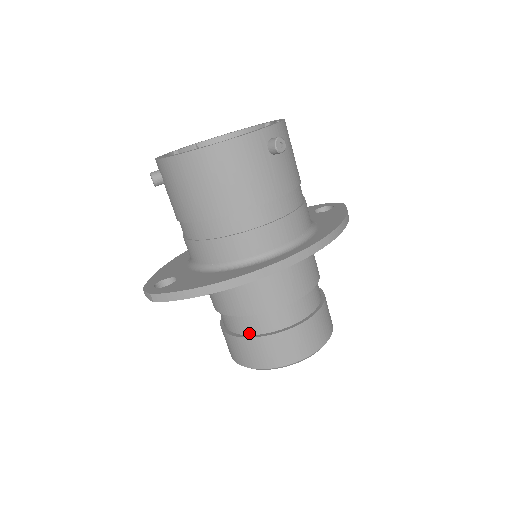
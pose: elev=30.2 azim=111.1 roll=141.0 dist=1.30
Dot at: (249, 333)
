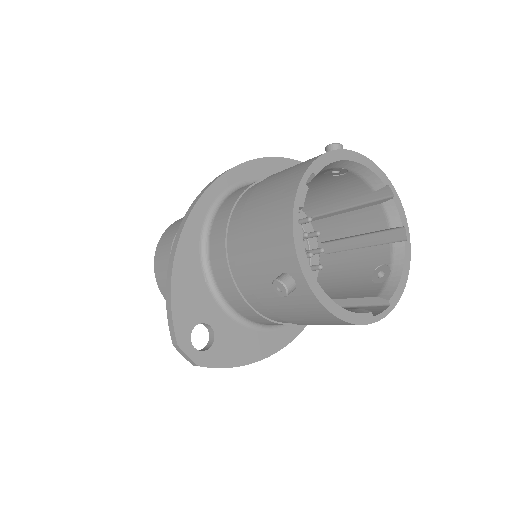
Dot at: occluded
